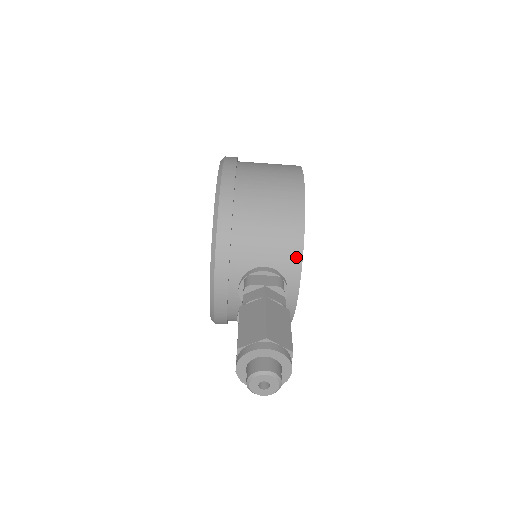
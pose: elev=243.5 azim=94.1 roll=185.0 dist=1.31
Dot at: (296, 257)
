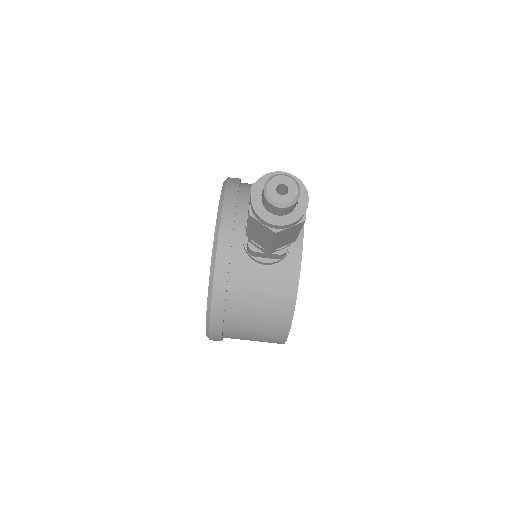
Dot at: occluded
